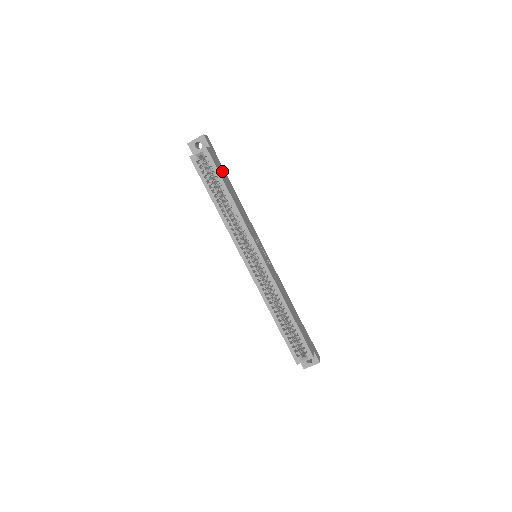
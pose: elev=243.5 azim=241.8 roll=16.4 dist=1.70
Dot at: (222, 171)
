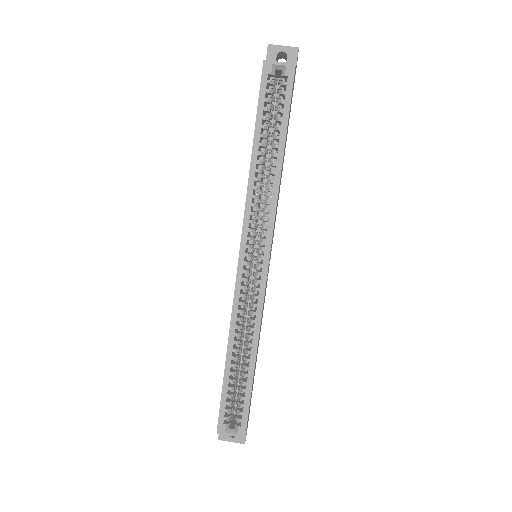
Dot at: occluded
